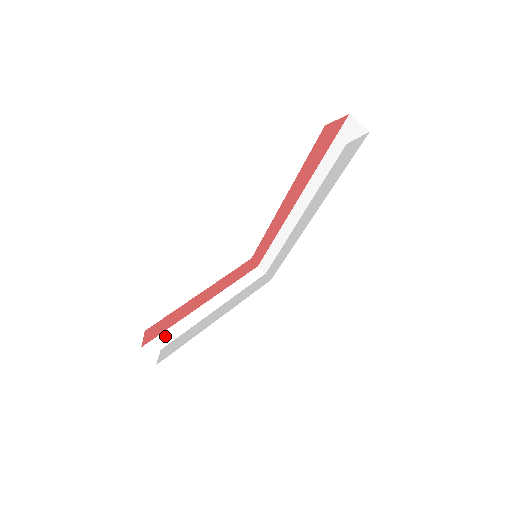
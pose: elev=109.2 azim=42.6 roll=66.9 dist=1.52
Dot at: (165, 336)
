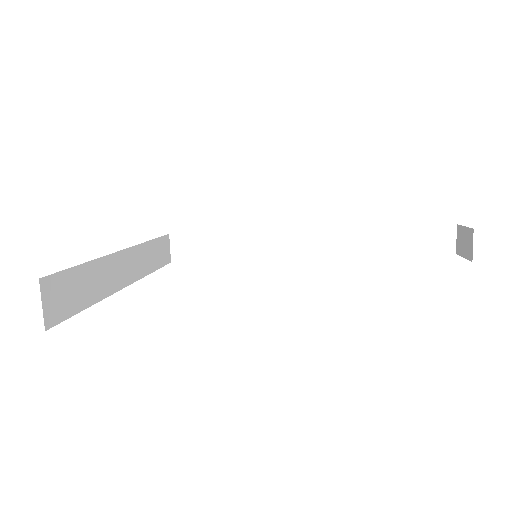
Dot at: (73, 276)
